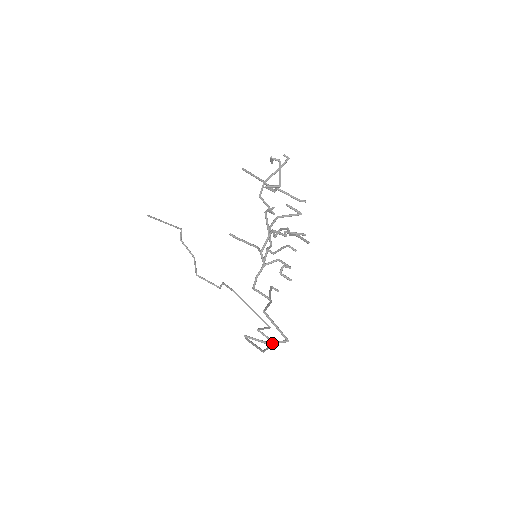
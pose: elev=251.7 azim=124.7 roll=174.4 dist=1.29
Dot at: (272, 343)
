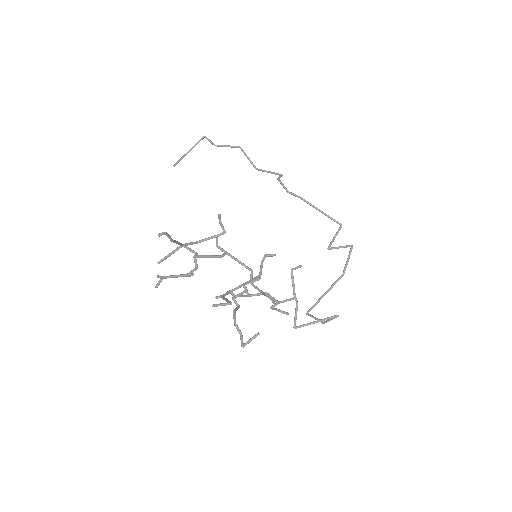
Dot at: (326, 322)
